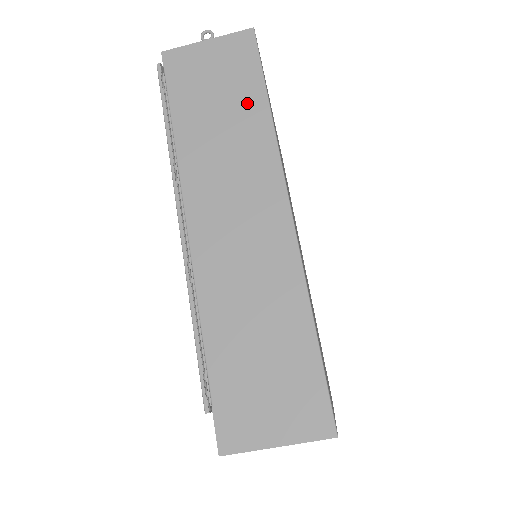
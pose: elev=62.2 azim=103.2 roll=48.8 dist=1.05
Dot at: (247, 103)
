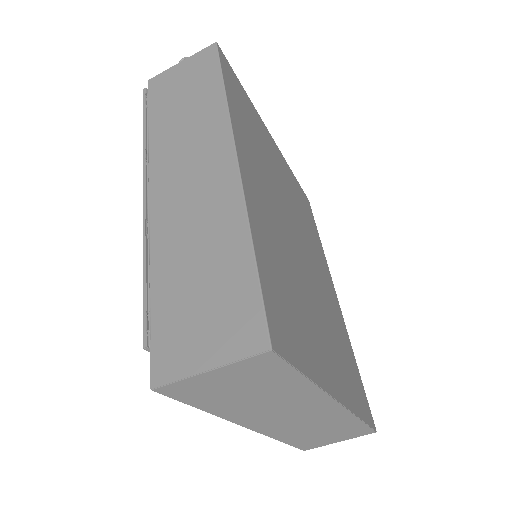
Dot at: (206, 91)
